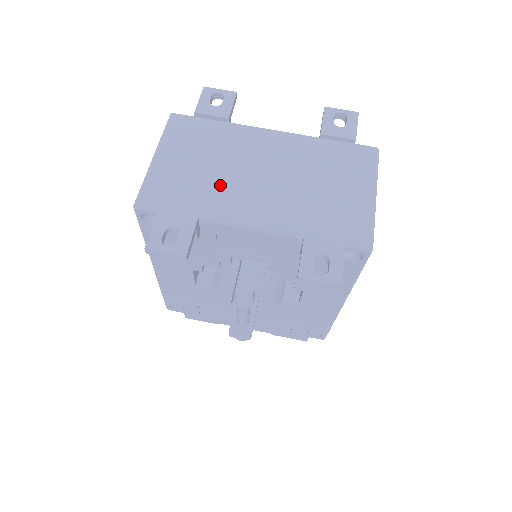
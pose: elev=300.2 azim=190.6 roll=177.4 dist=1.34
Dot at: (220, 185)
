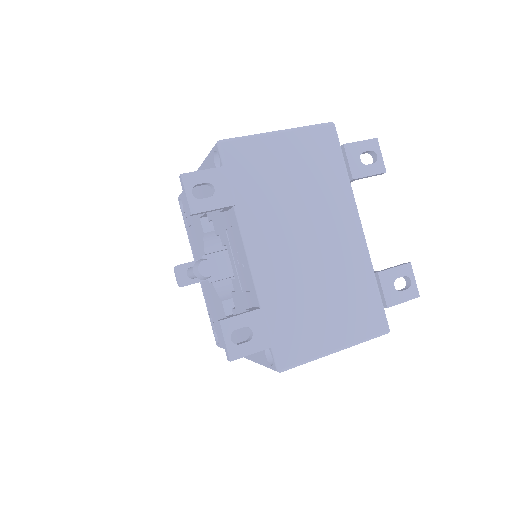
Dot at: (278, 207)
